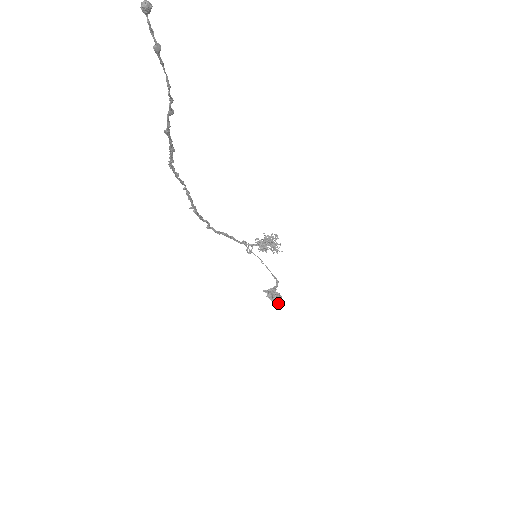
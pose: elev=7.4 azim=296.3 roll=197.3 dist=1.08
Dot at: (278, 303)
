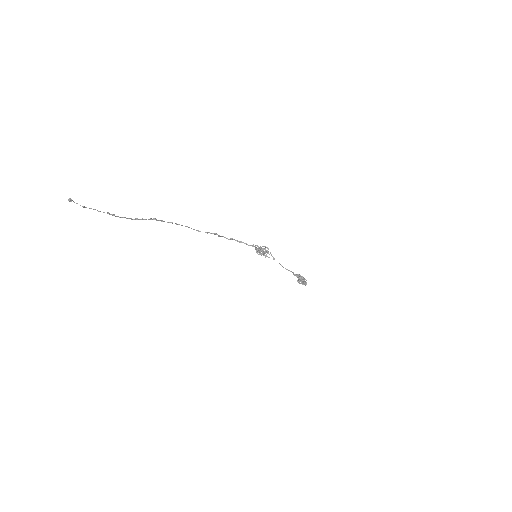
Dot at: (305, 285)
